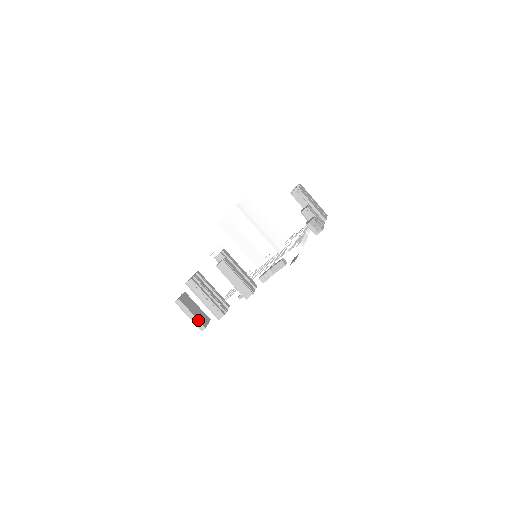
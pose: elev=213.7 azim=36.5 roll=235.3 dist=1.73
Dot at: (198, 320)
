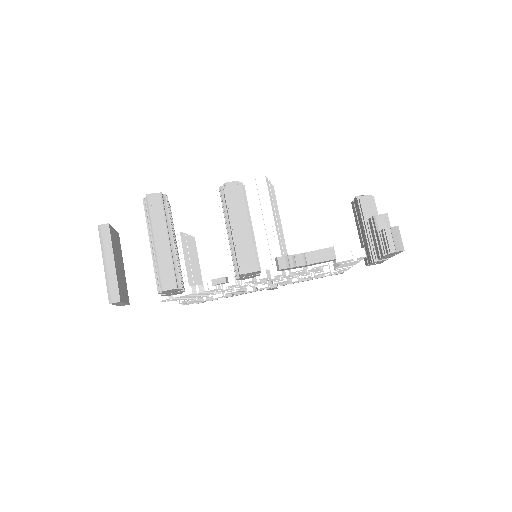
Dot at: (117, 279)
